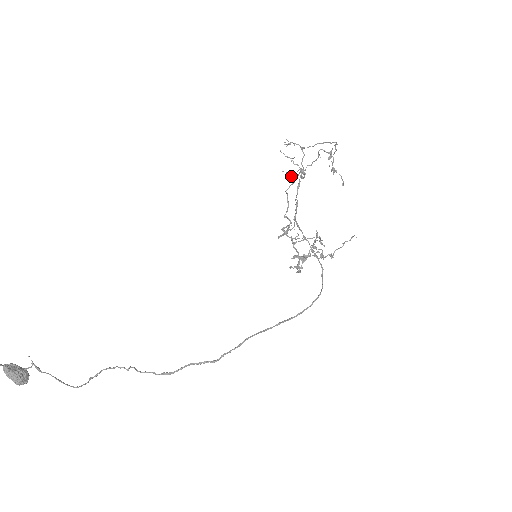
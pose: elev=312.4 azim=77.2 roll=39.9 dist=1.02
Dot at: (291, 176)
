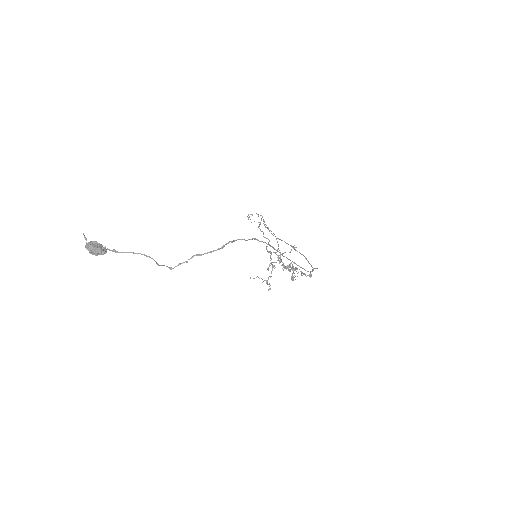
Dot at: occluded
